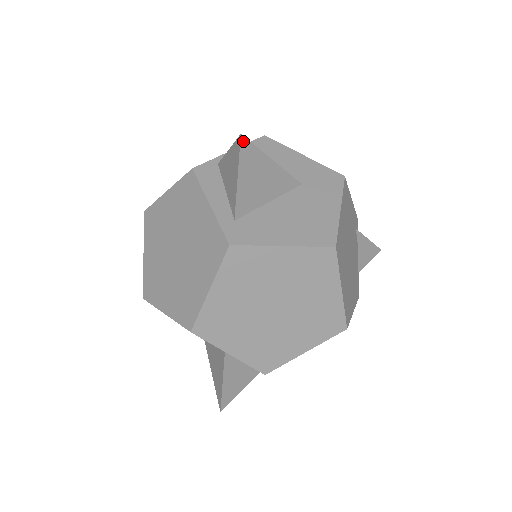
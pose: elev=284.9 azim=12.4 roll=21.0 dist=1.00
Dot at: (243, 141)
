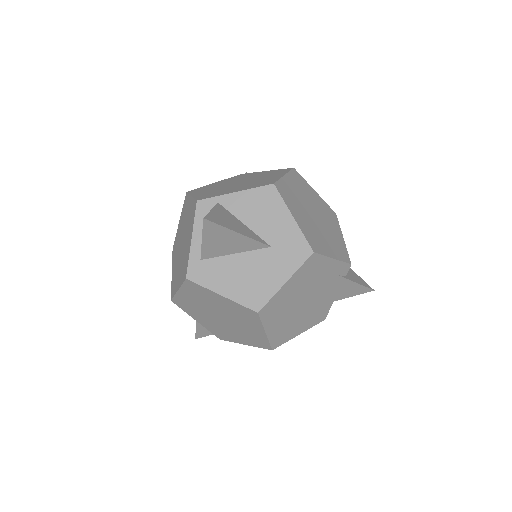
Dot at: (206, 222)
